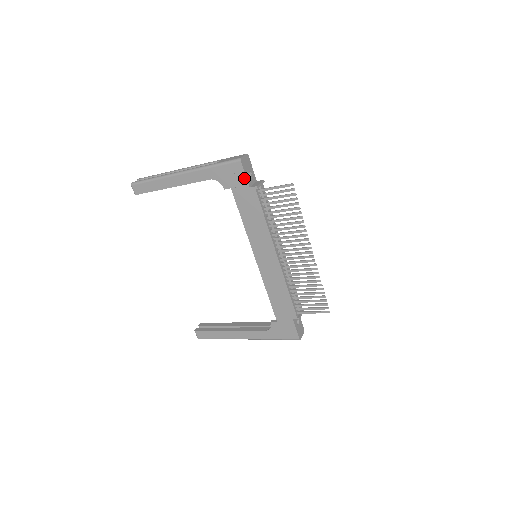
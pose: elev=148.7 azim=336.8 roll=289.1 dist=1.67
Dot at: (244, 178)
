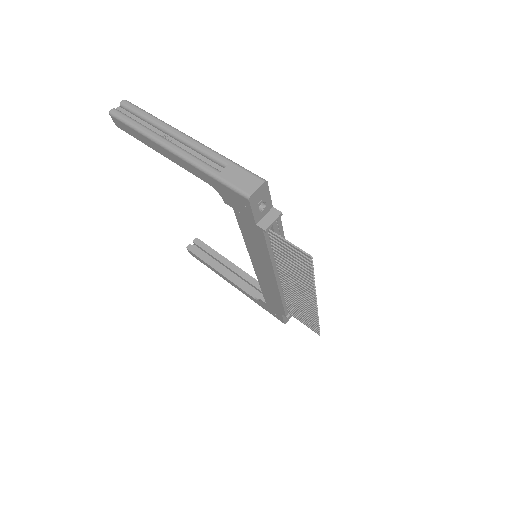
Dot at: (250, 214)
